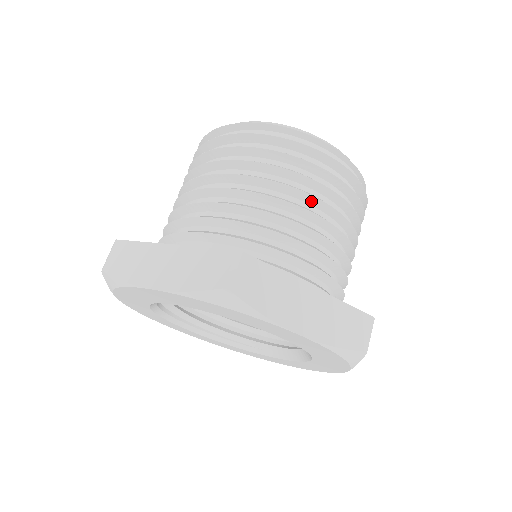
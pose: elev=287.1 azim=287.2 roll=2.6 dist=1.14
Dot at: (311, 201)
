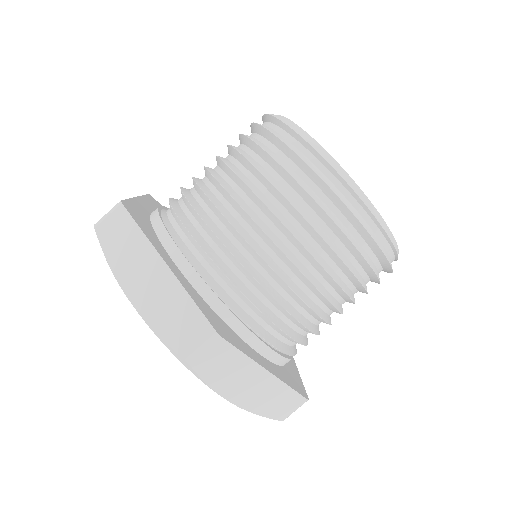
Dot at: (250, 195)
